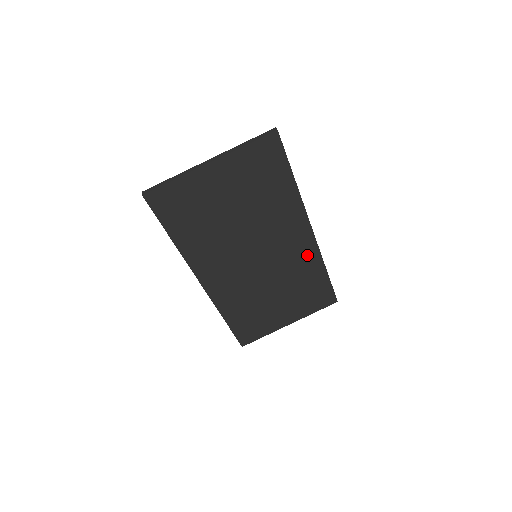
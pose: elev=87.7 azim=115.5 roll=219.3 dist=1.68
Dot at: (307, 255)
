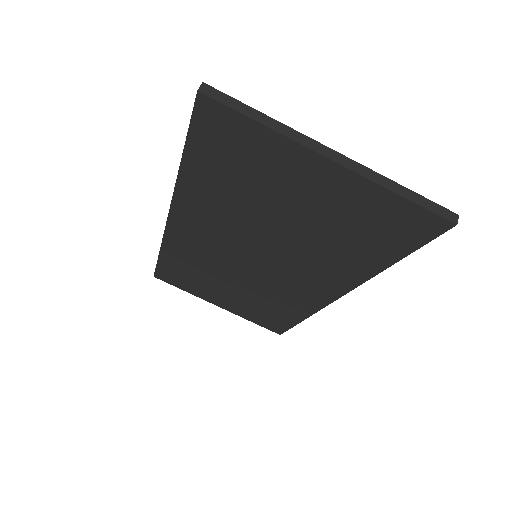
Dot at: (304, 301)
